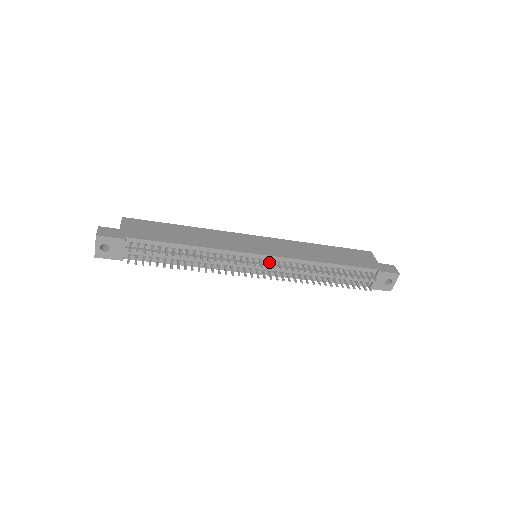
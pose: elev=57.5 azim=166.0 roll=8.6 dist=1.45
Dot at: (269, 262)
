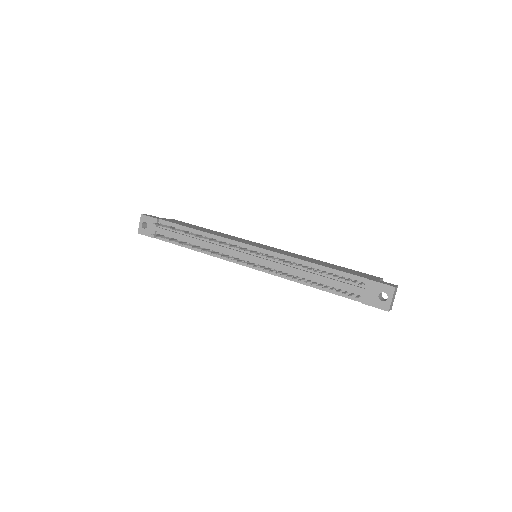
Dot at: (259, 255)
